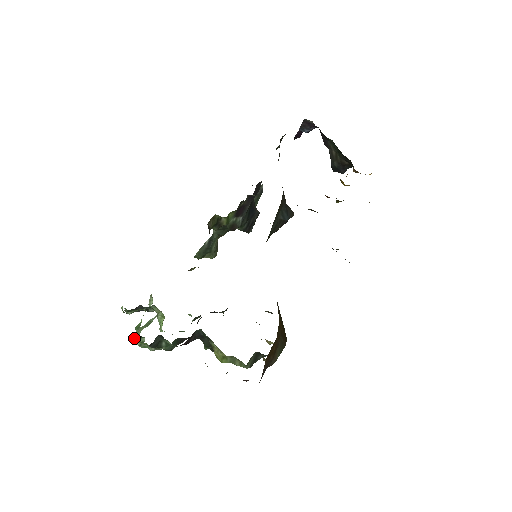
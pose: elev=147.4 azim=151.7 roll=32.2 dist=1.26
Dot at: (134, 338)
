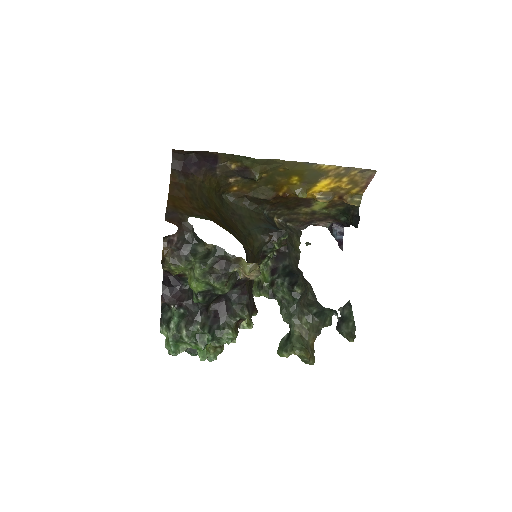
Dot at: occluded
